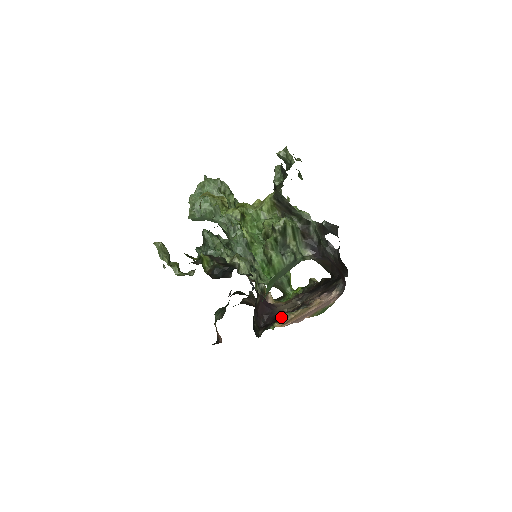
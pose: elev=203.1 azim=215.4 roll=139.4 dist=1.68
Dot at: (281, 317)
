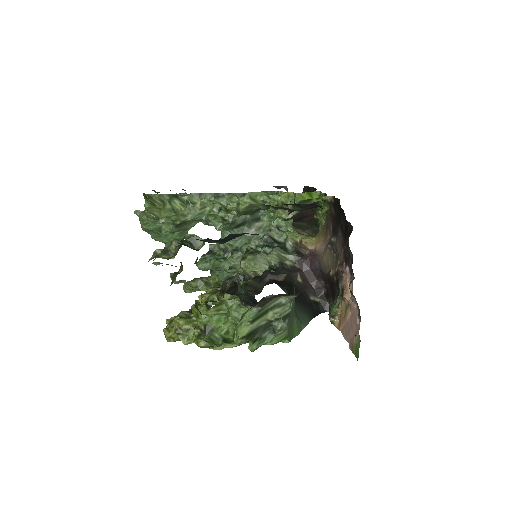
Dot at: (330, 320)
